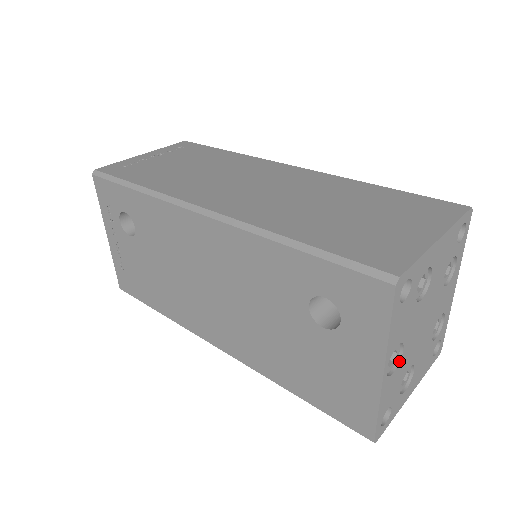
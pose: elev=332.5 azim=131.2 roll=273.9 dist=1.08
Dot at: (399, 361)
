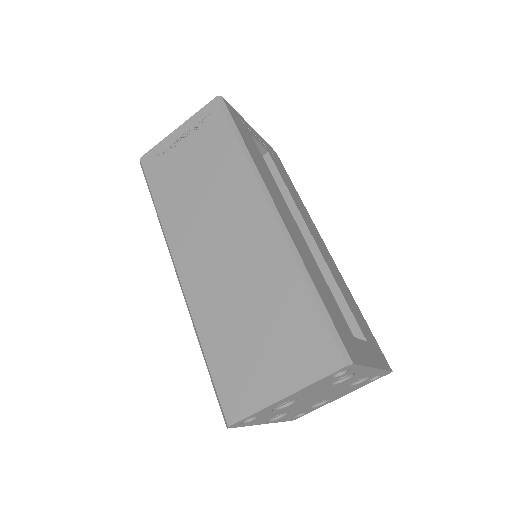
Dot at: (288, 413)
